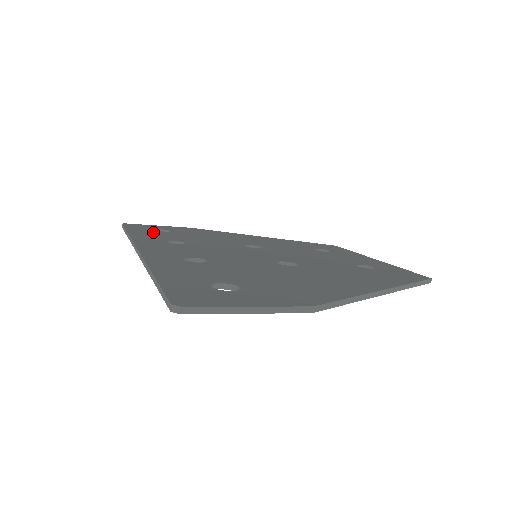
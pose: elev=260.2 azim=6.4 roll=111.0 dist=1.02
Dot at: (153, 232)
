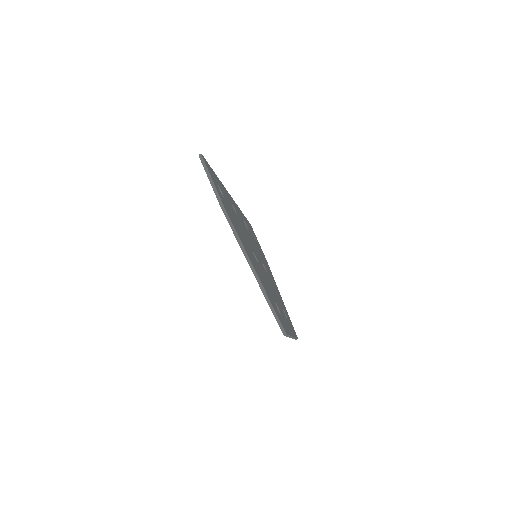
Dot at: occluded
